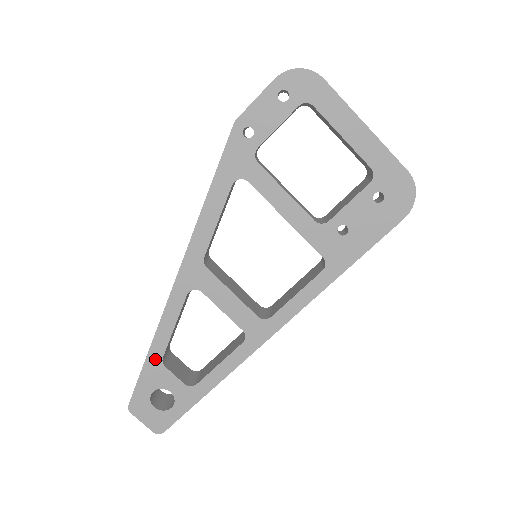
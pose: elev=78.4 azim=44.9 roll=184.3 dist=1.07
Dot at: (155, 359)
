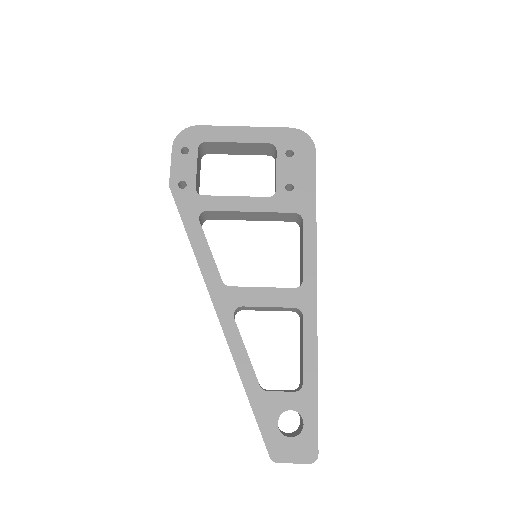
Dot at: (255, 392)
